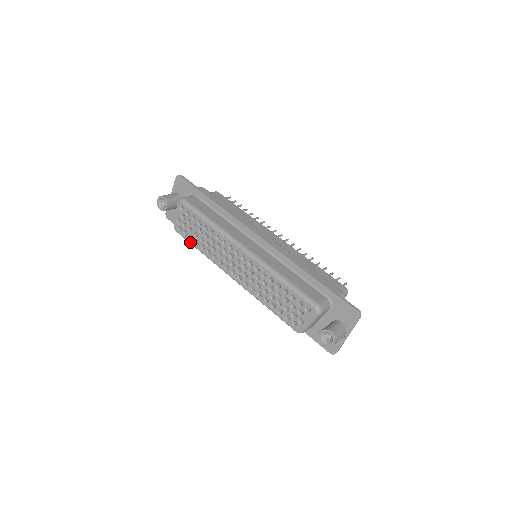
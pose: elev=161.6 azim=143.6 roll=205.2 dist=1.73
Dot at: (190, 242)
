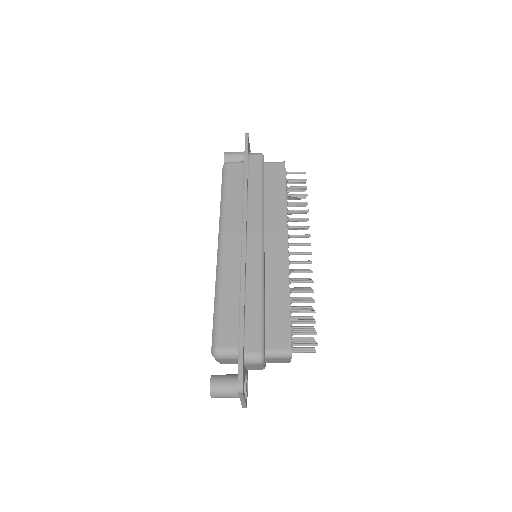
Dot at: occluded
